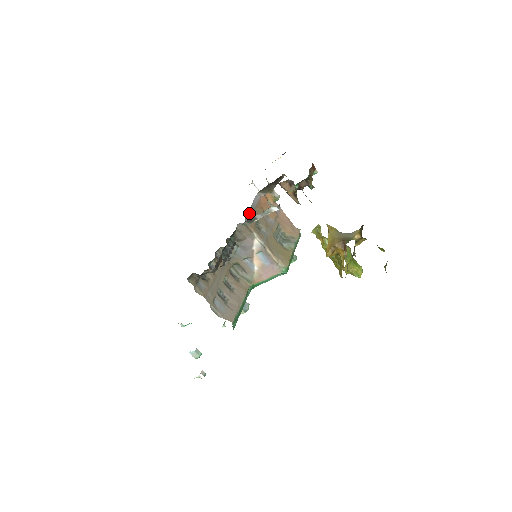
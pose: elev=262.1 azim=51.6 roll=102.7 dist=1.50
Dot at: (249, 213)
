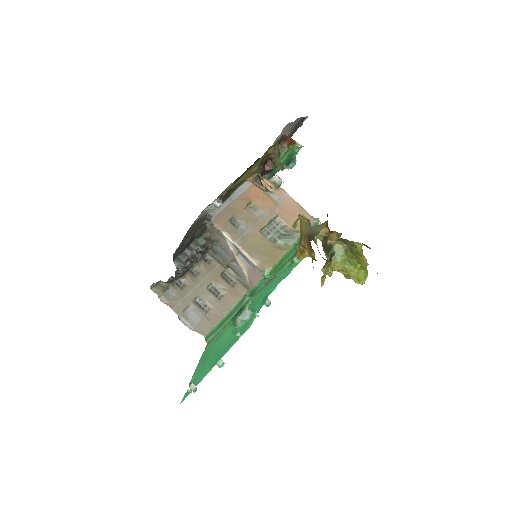
Dot at: (221, 208)
